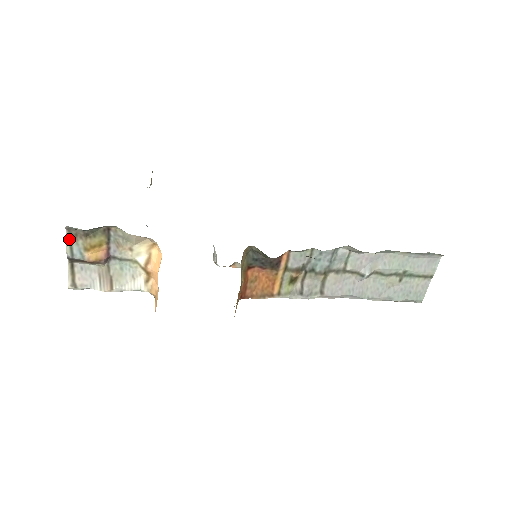
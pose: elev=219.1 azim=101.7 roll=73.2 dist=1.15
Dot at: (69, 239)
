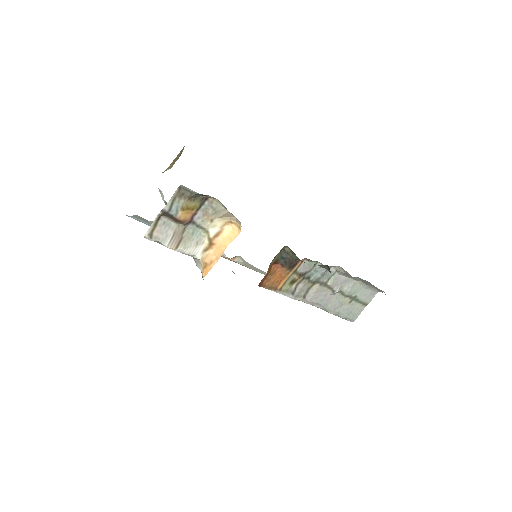
Dot at: (175, 196)
